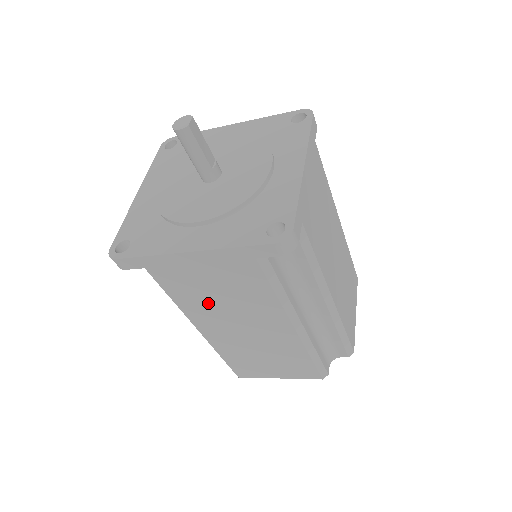
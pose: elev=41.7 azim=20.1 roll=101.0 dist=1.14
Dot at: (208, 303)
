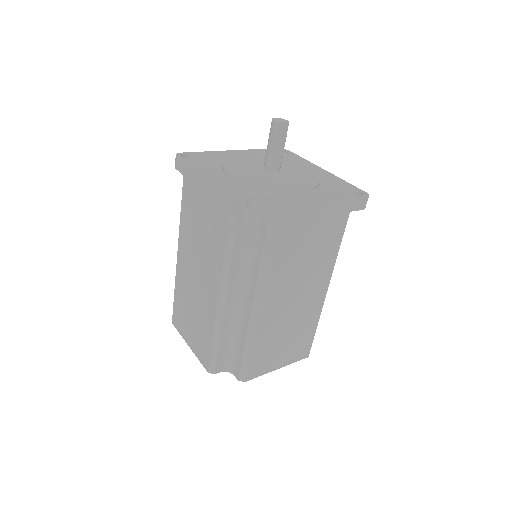
Dot at: (193, 233)
